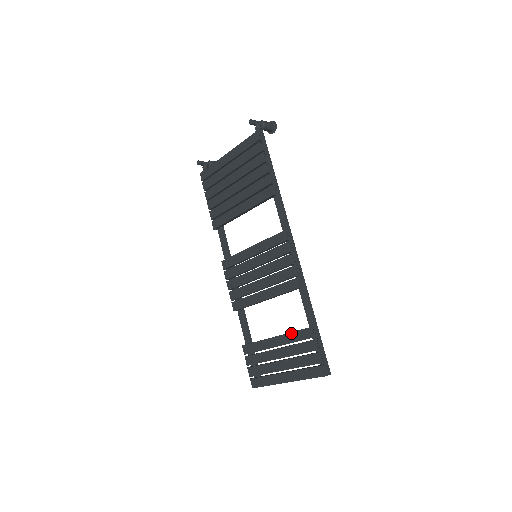
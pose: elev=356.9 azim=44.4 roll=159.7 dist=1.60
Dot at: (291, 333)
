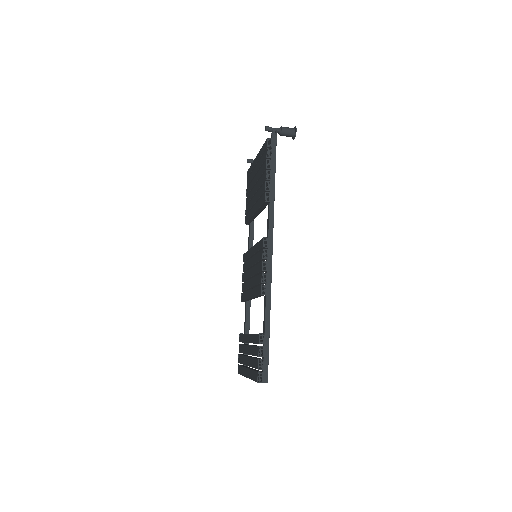
Dot at: (253, 334)
